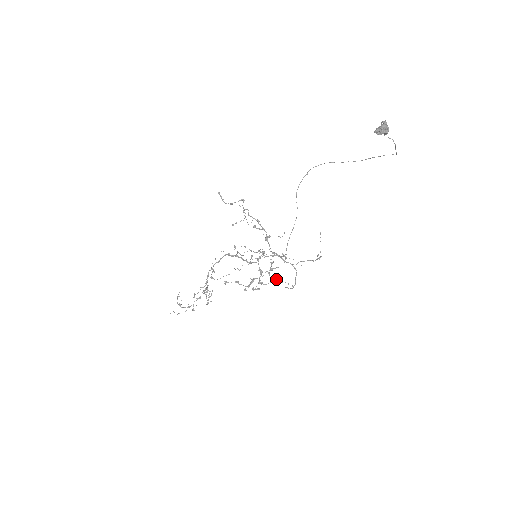
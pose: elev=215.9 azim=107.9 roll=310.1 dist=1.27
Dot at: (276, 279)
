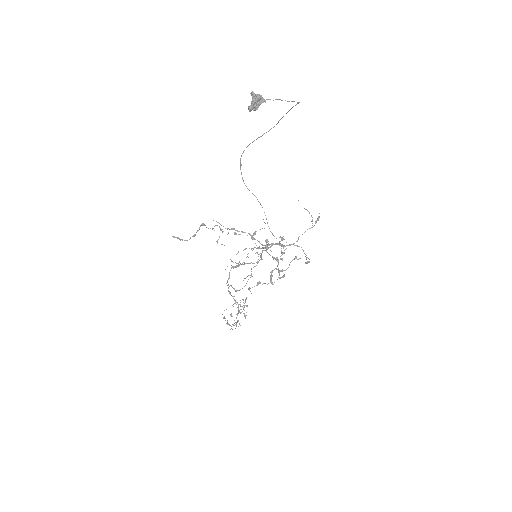
Dot at: occluded
